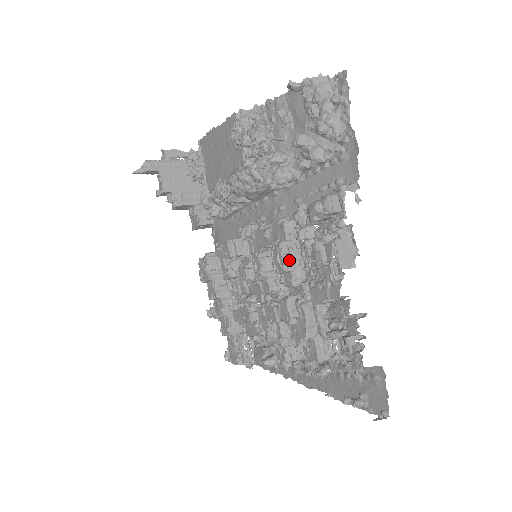
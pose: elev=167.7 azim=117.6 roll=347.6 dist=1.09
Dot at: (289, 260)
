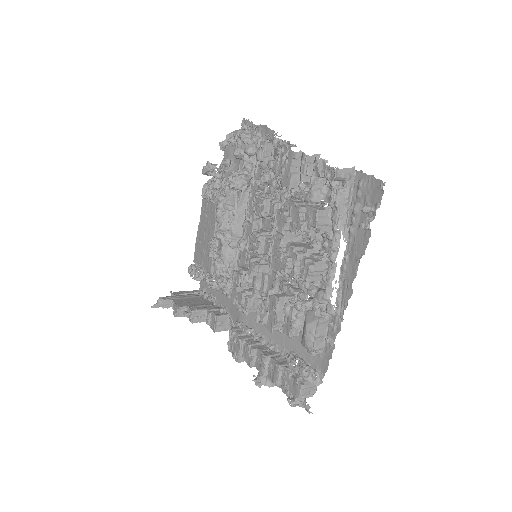
Dot at: (265, 197)
